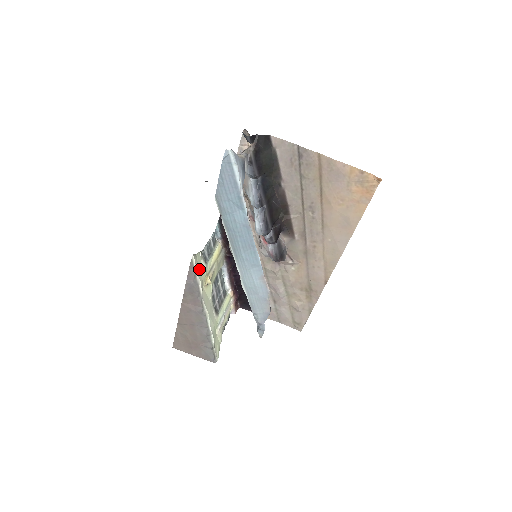
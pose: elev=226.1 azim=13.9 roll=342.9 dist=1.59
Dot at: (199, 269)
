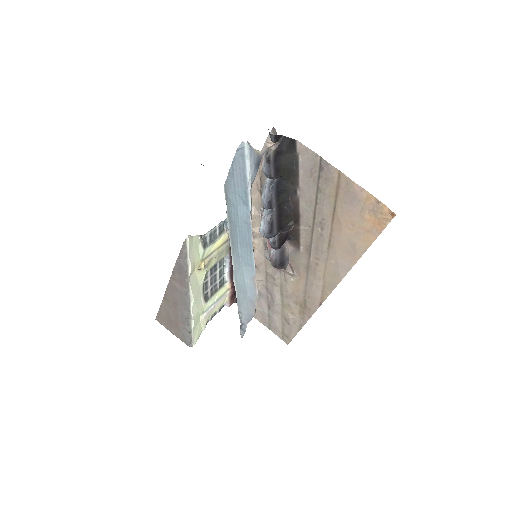
Dot at: (193, 252)
